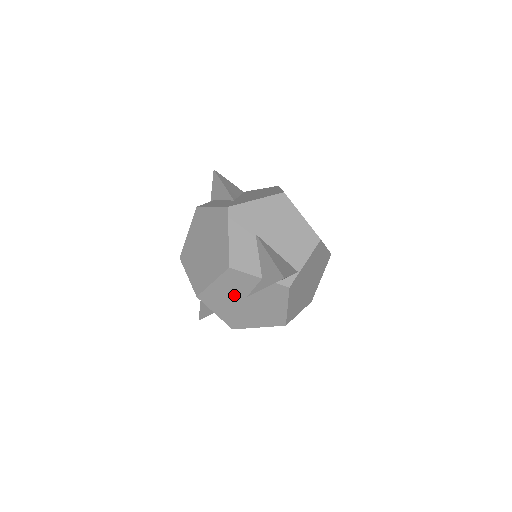
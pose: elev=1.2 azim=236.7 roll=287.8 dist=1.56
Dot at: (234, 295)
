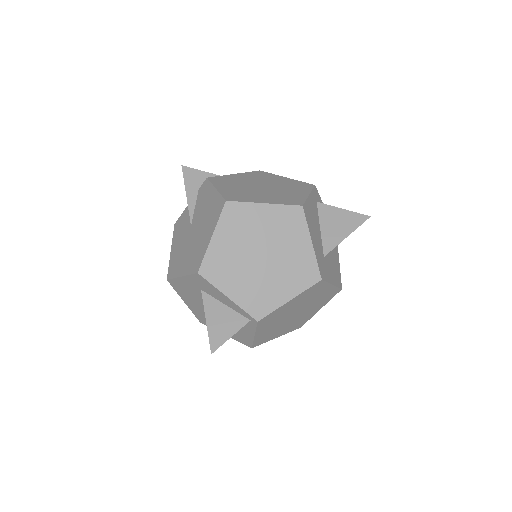
Dot at: (185, 238)
